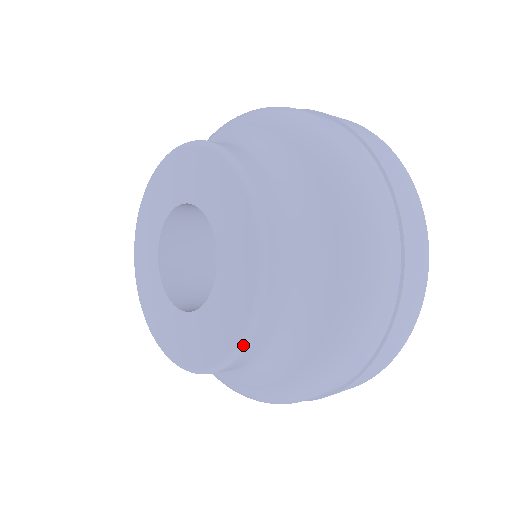
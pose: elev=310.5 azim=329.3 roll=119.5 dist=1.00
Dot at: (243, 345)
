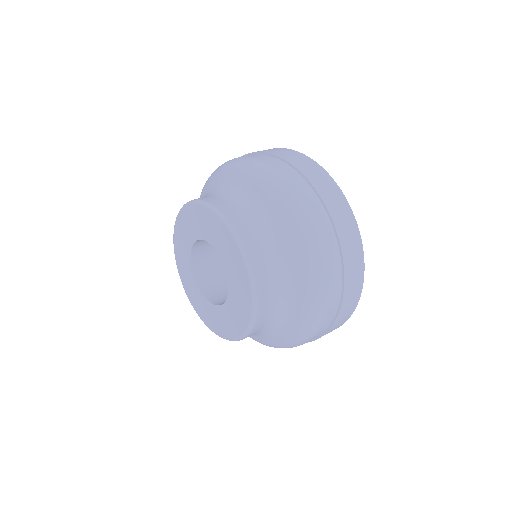
Dot at: (249, 331)
